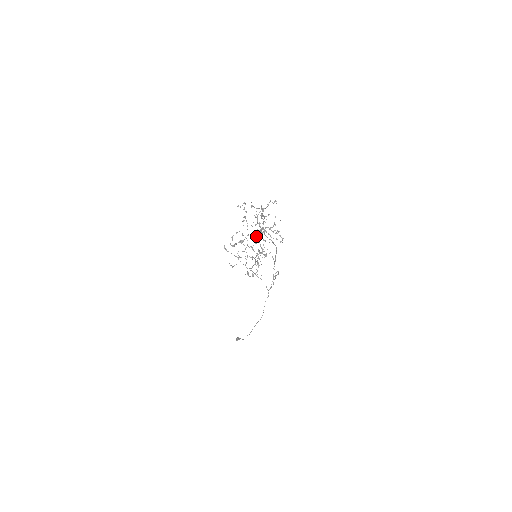
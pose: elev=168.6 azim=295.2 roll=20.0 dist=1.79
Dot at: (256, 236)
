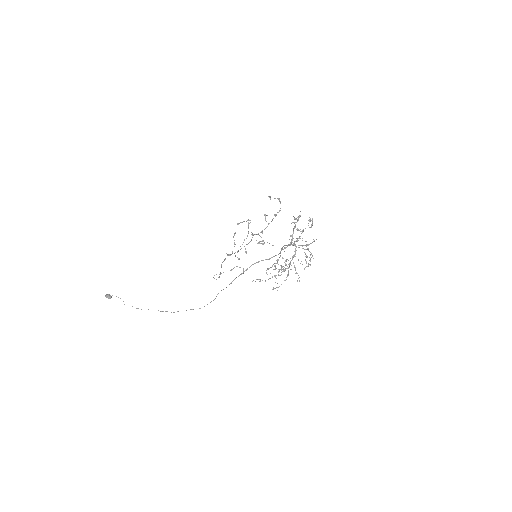
Dot at: (295, 252)
